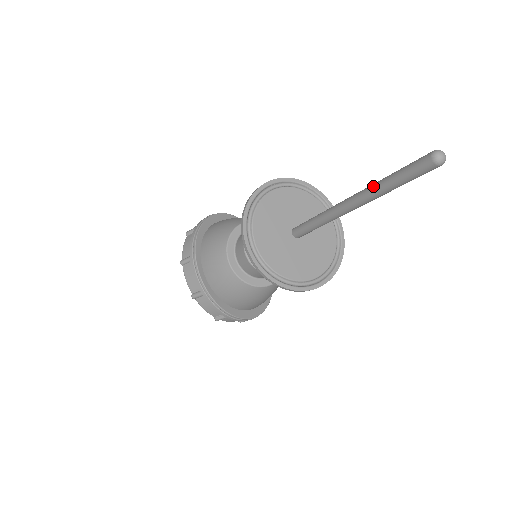
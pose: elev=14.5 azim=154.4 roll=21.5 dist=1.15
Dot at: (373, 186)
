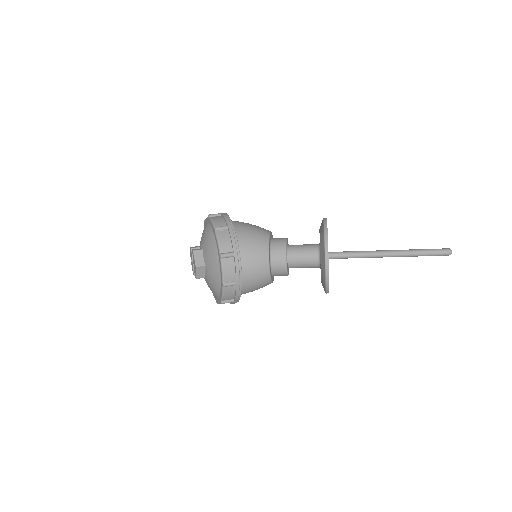
Dot at: (410, 252)
